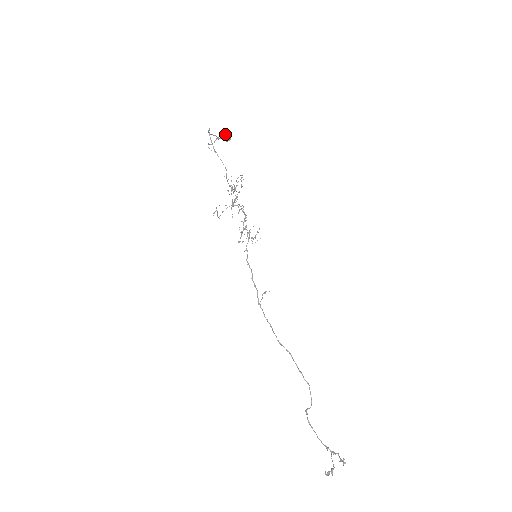
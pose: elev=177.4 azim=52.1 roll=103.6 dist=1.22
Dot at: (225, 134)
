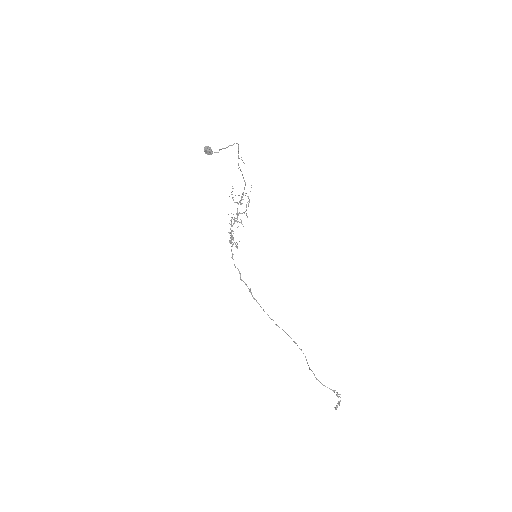
Dot at: occluded
